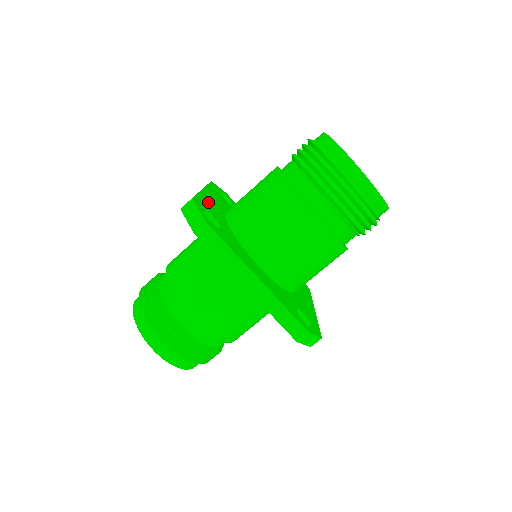
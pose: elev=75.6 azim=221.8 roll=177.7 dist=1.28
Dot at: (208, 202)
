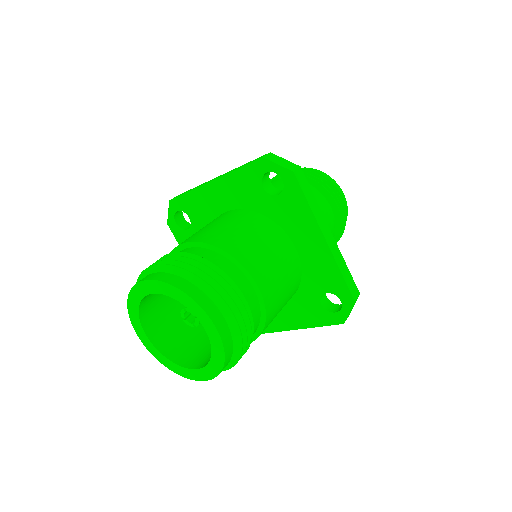
Dot at: occluded
